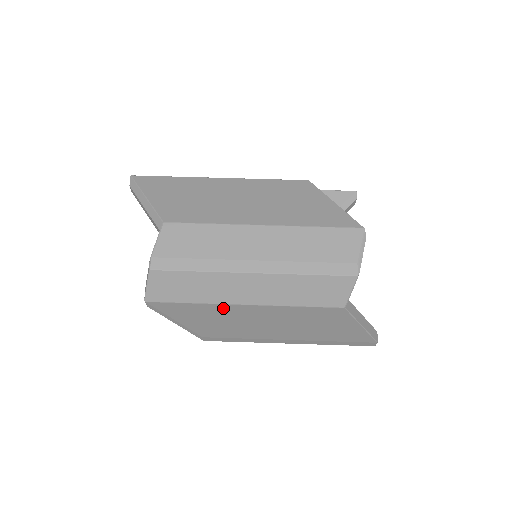
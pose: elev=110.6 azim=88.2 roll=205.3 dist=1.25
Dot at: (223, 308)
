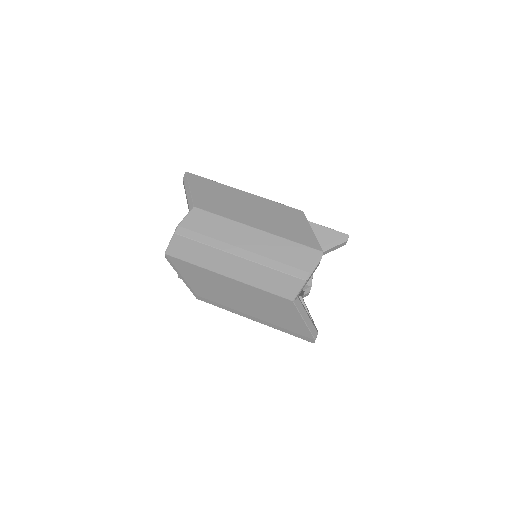
Dot at: (213, 275)
